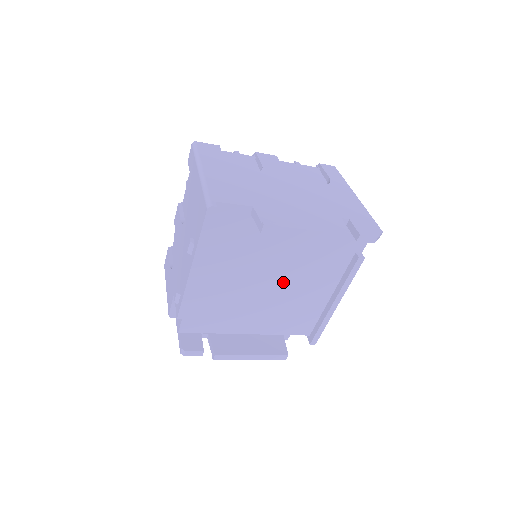
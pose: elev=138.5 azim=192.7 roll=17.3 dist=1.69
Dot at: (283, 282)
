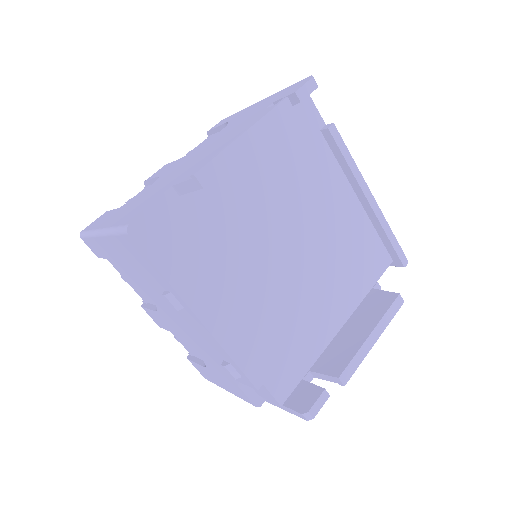
Dot at: (301, 234)
